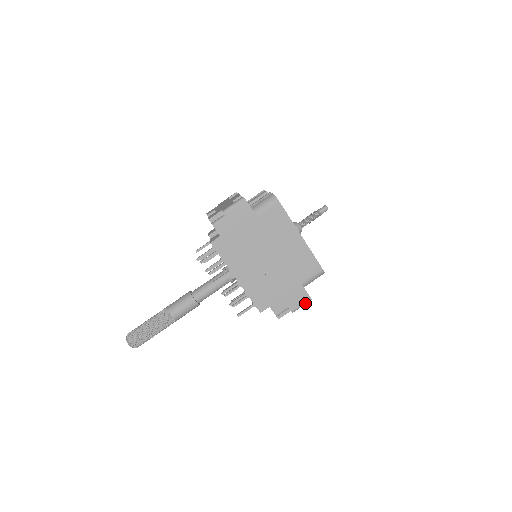
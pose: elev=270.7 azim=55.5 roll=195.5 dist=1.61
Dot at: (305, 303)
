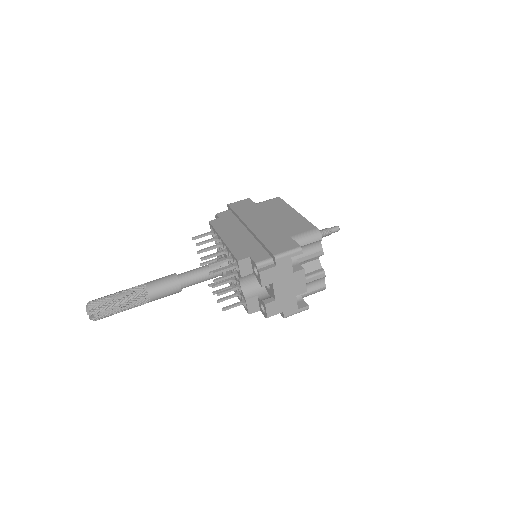
Dot at: (292, 250)
